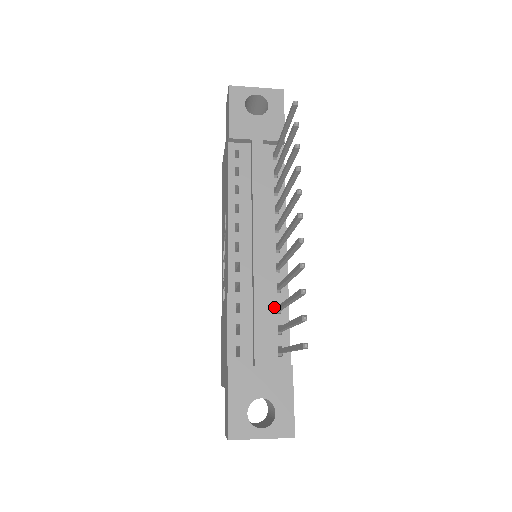
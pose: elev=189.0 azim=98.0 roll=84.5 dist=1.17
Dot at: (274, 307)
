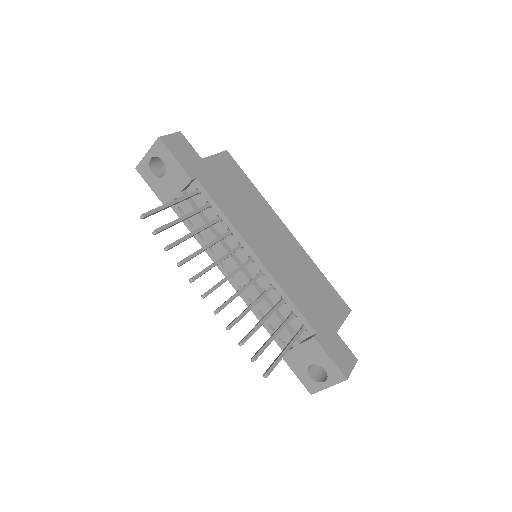
Dot at: occluded
